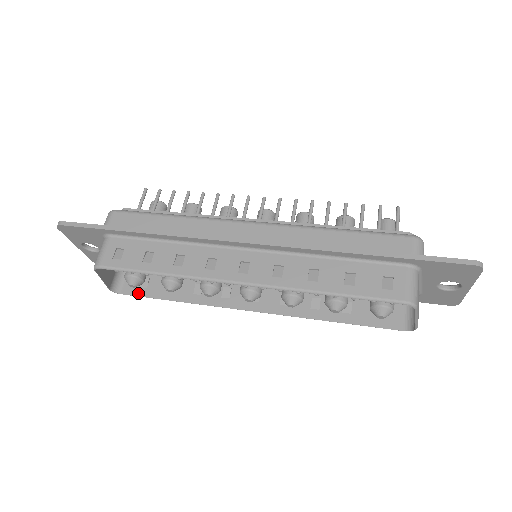
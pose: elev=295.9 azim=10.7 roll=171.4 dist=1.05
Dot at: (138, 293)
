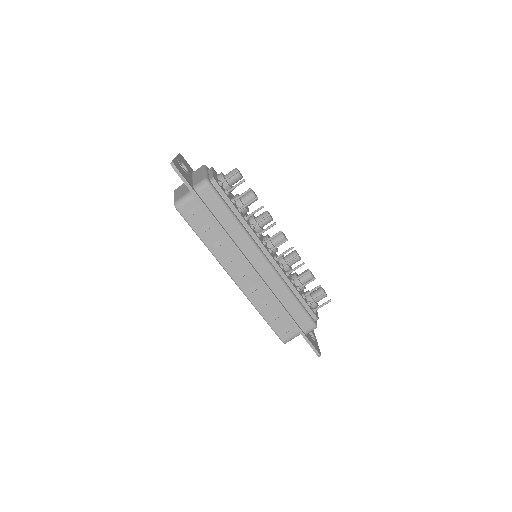
Dot at: occluded
